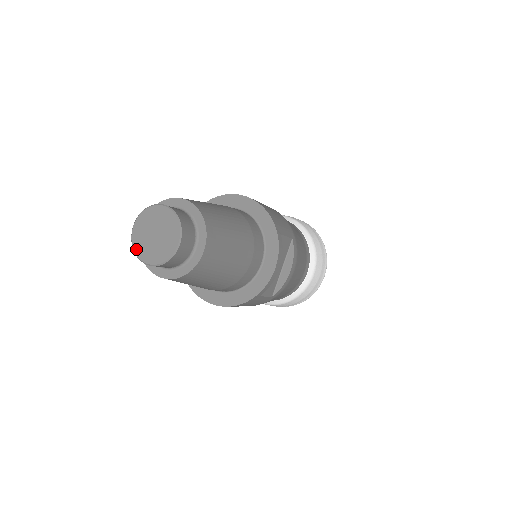
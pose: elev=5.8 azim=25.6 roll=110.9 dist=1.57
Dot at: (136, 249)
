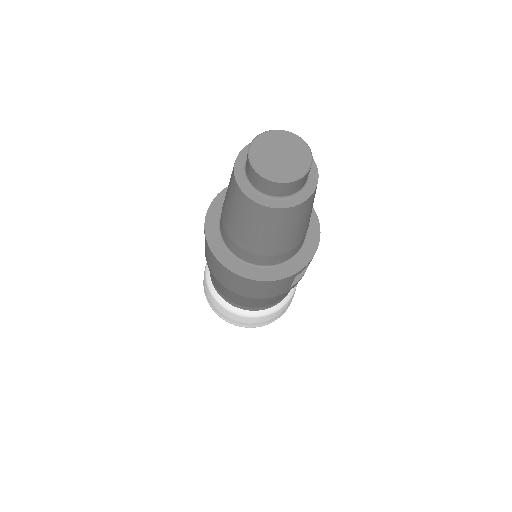
Dot at: (256, 164)
